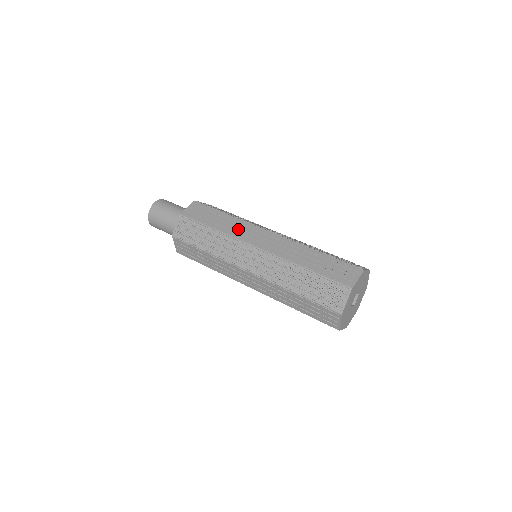
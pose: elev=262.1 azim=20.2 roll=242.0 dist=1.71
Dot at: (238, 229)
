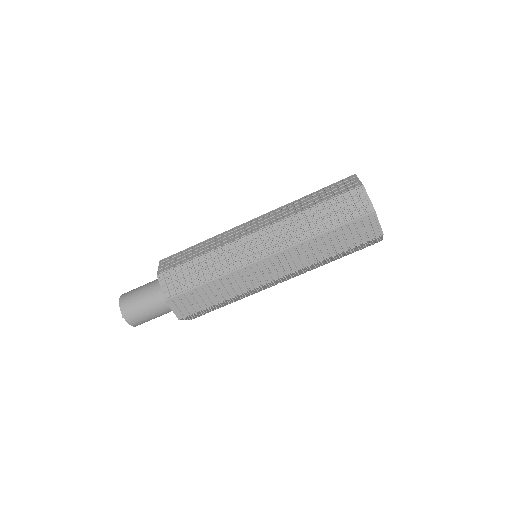
Dot at: (224, 239)
